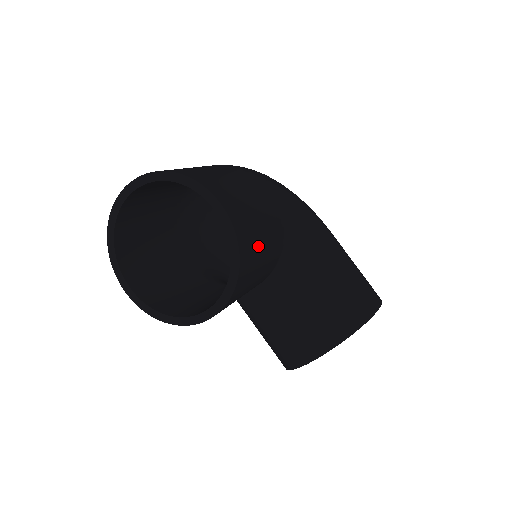
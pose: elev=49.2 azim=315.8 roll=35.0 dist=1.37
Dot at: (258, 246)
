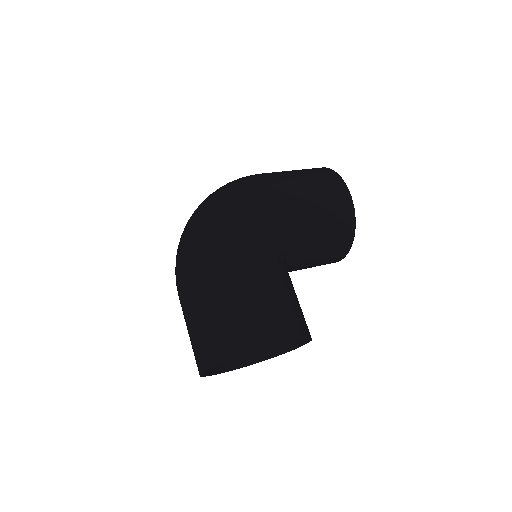
Dot at: (295, 307)
